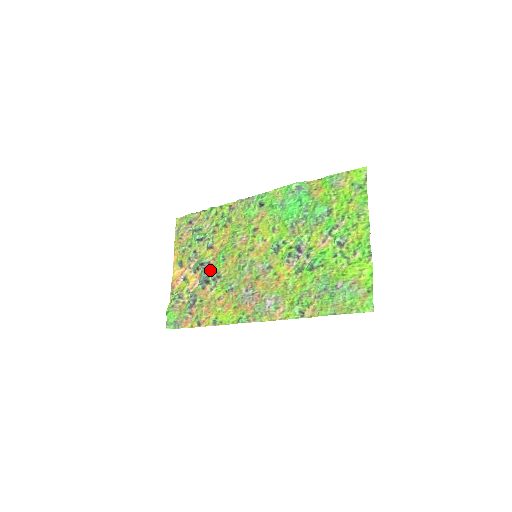
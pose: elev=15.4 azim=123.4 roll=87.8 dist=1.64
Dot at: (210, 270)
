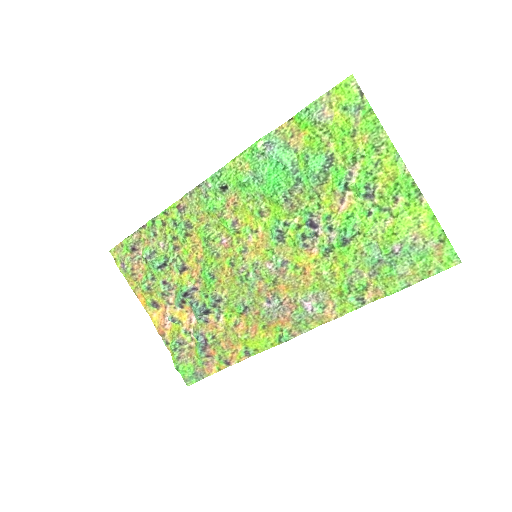
Dot at: (201, 297)
